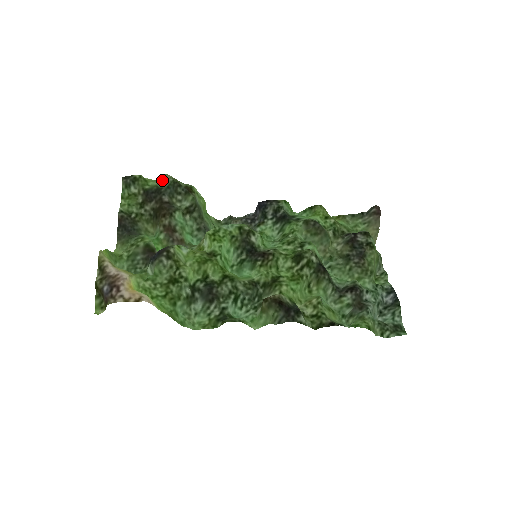
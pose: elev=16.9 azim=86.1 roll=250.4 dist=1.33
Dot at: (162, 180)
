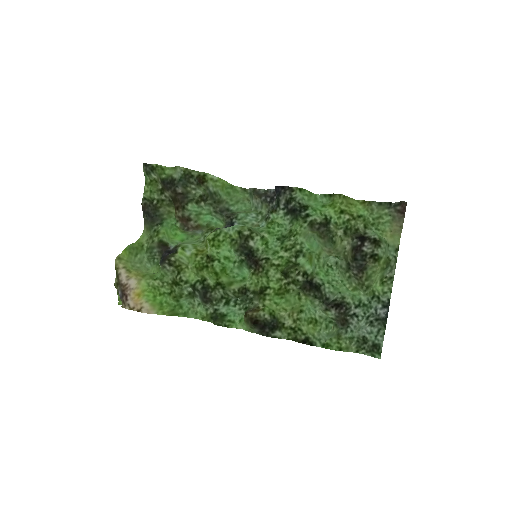
Dot at: (175, 171)
